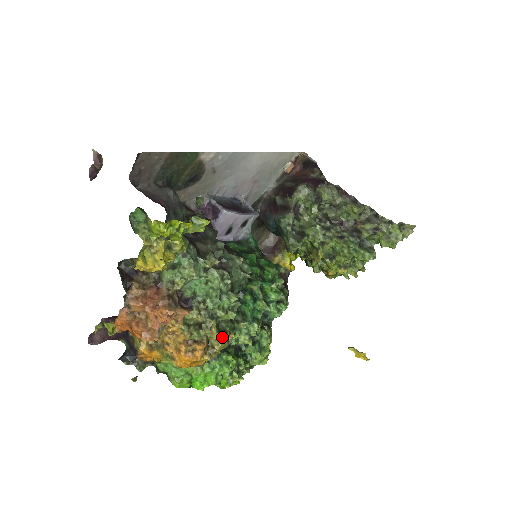
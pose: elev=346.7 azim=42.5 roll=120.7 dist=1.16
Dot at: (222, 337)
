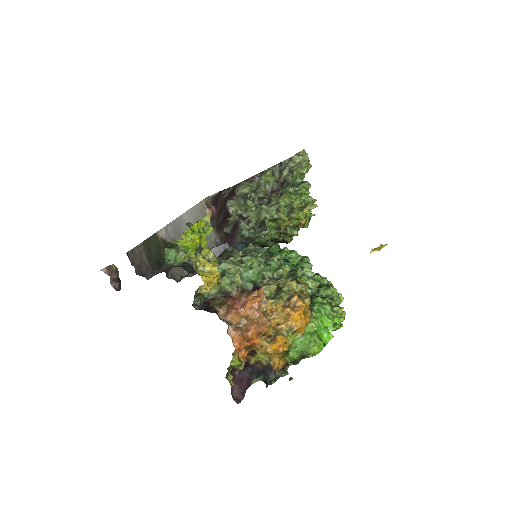
Dot at: (298, 281)
